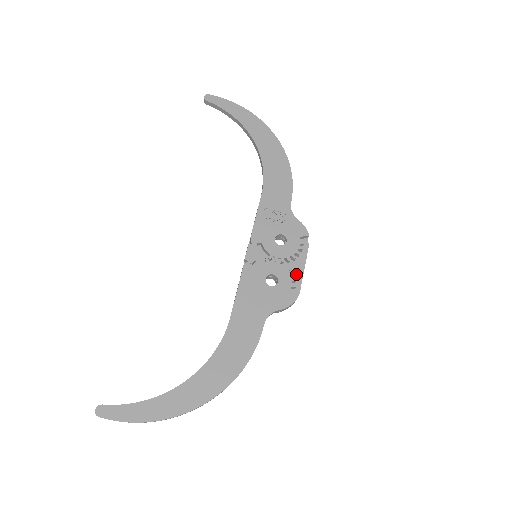
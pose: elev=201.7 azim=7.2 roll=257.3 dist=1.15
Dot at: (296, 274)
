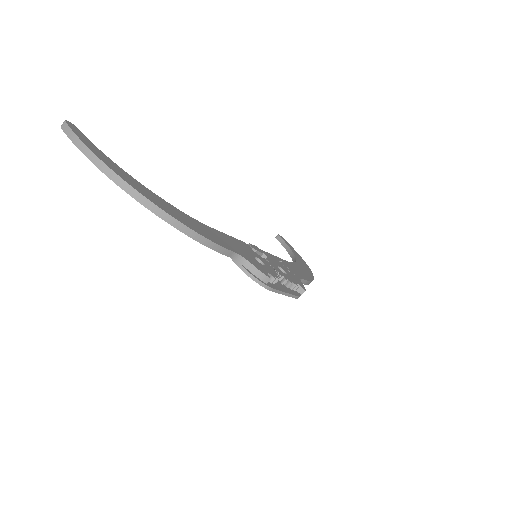
Dot at: (278, 286)
